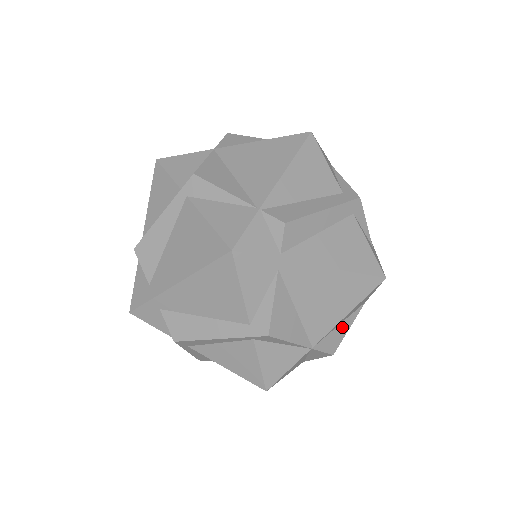
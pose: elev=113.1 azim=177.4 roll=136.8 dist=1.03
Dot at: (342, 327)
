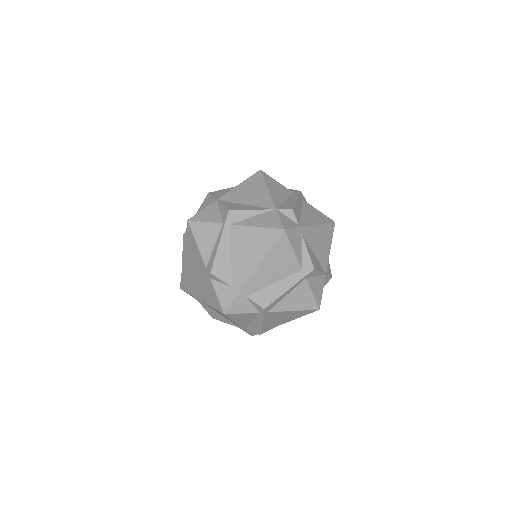
Dot at: occluded
